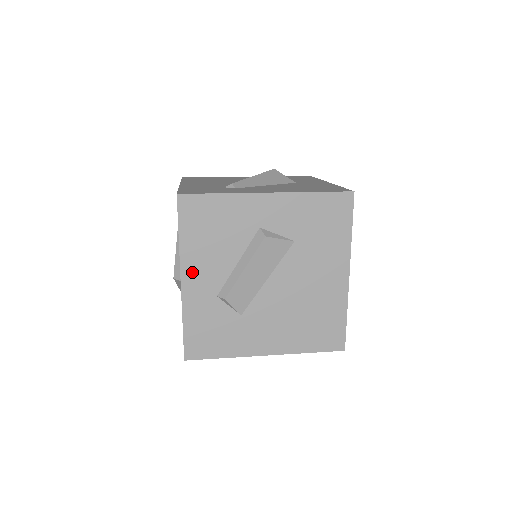
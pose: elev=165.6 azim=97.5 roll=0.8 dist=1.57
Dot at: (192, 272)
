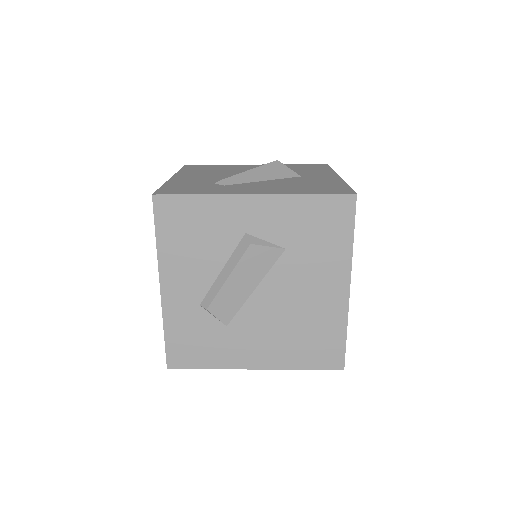
Dot at: (172, 279)
